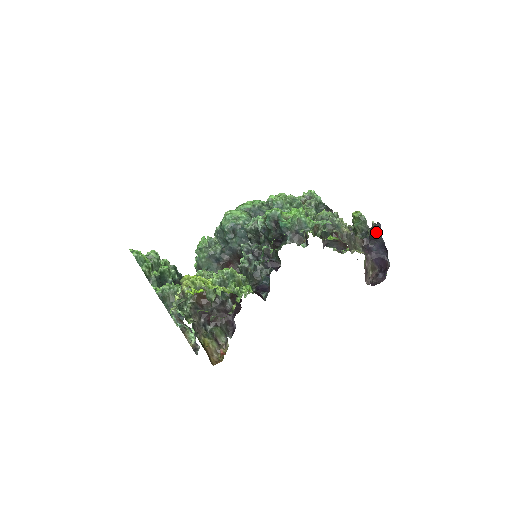
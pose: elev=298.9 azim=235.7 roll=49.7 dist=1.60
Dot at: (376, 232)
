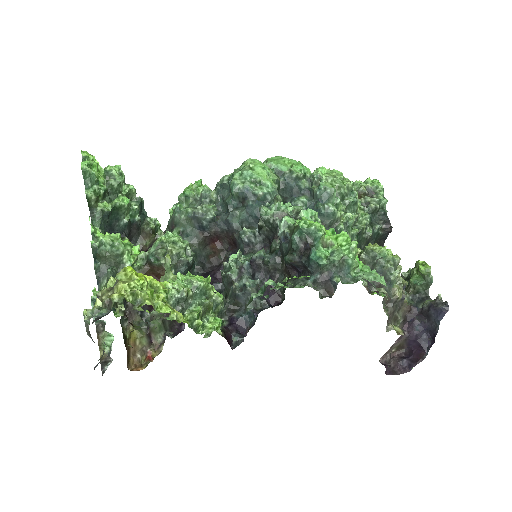
Dot at: (436, 313)
